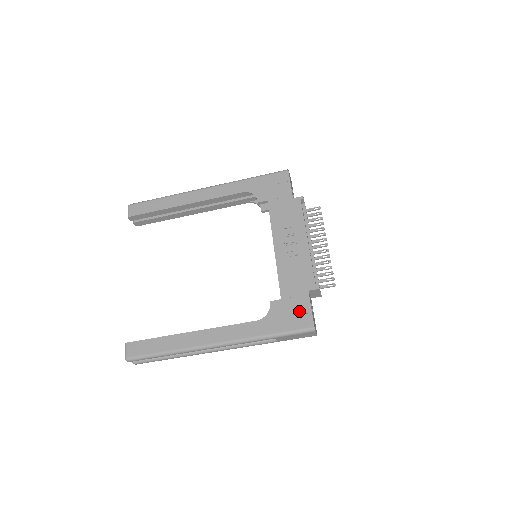
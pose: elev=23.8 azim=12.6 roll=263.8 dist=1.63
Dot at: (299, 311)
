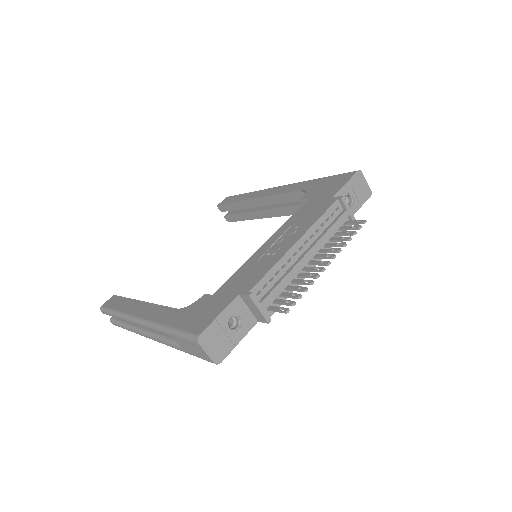
Dot at: (209, 312)
